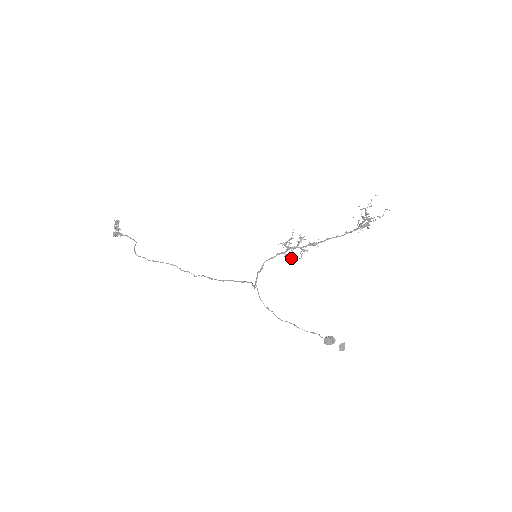
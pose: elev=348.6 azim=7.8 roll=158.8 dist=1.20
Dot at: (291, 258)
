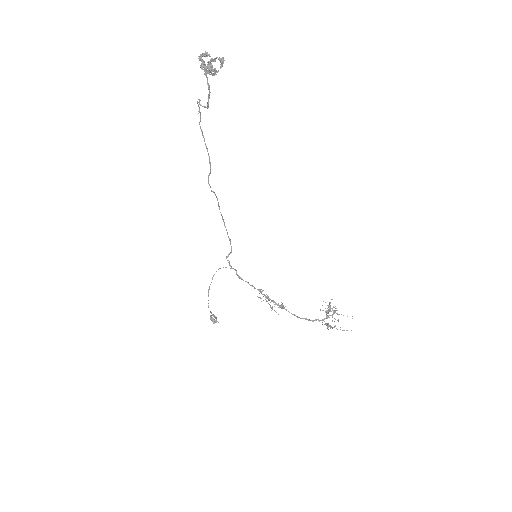
Dot at: (260, 298)
